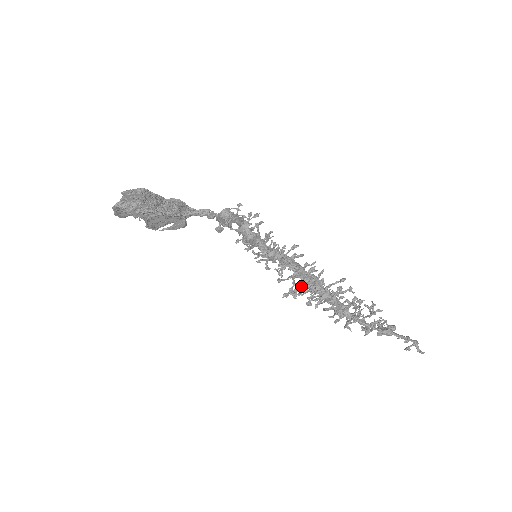
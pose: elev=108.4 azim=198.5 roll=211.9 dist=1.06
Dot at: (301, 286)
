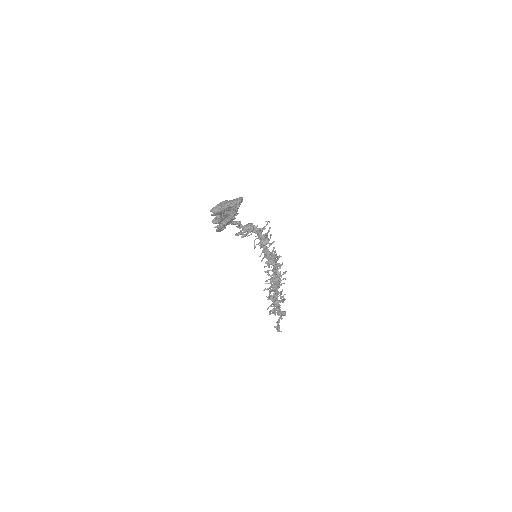
Dot at: (272, 277)
